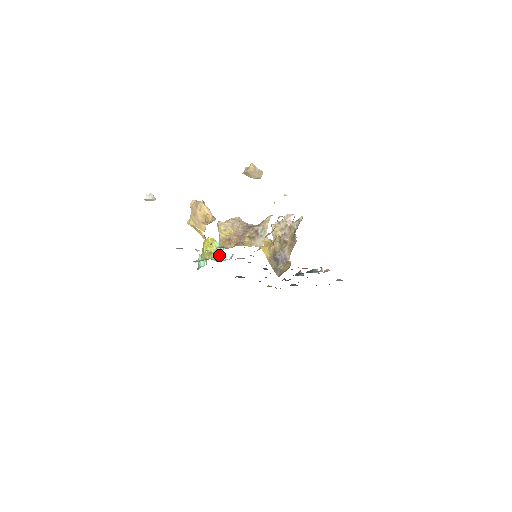
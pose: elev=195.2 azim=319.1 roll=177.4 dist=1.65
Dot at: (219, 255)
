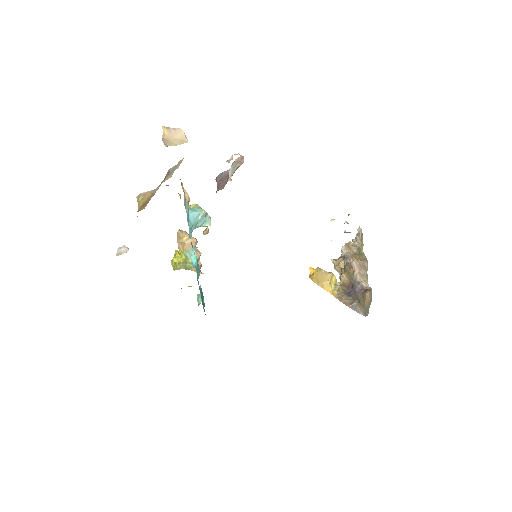
Dot at: (191, 263)
